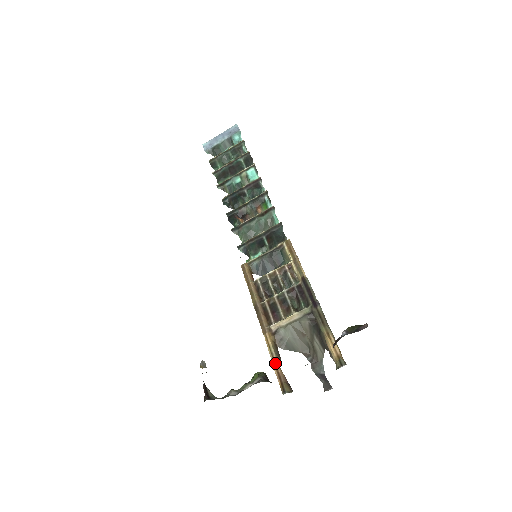
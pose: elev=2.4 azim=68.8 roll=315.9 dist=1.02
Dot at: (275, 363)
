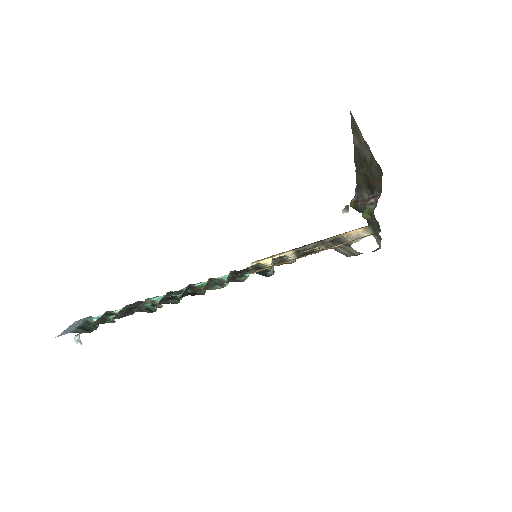
Dot at: (353, 240)
